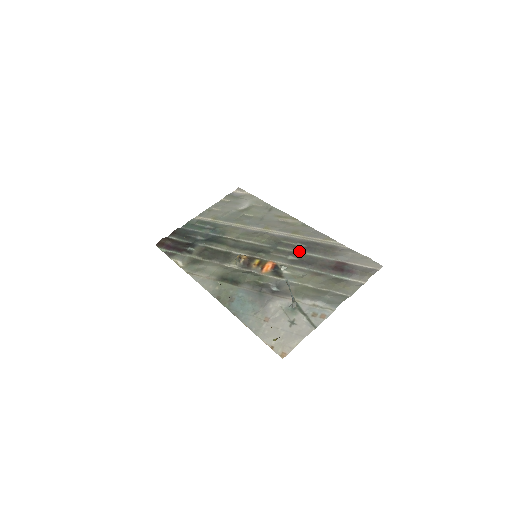
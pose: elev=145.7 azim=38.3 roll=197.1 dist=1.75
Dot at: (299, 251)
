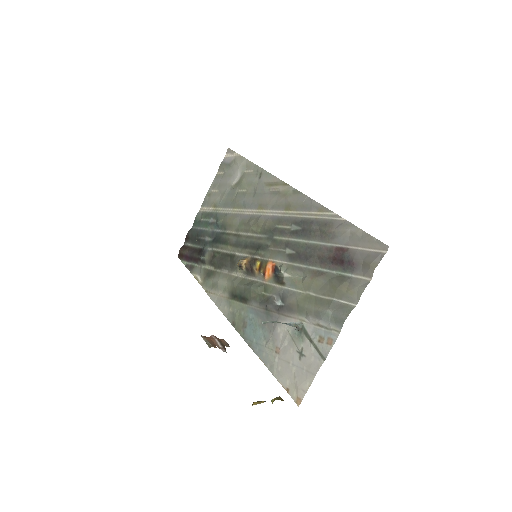
Dot at: (295, 239)
